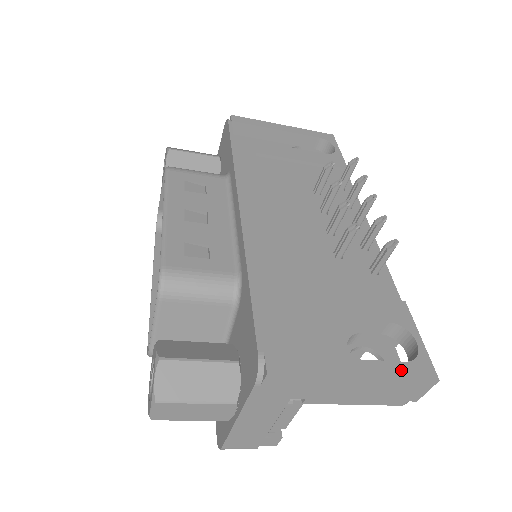
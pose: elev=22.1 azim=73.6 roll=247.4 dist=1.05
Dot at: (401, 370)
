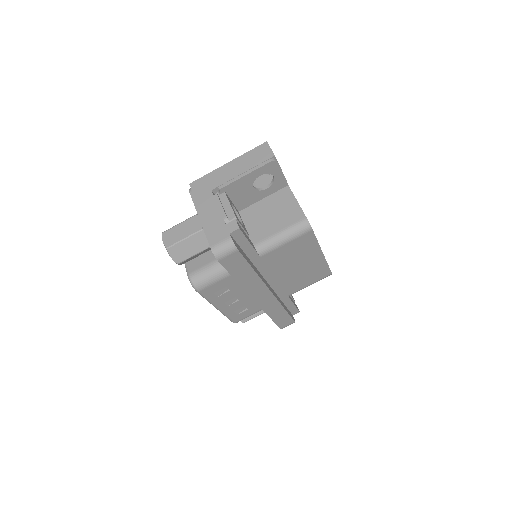
Dot at: occluded
